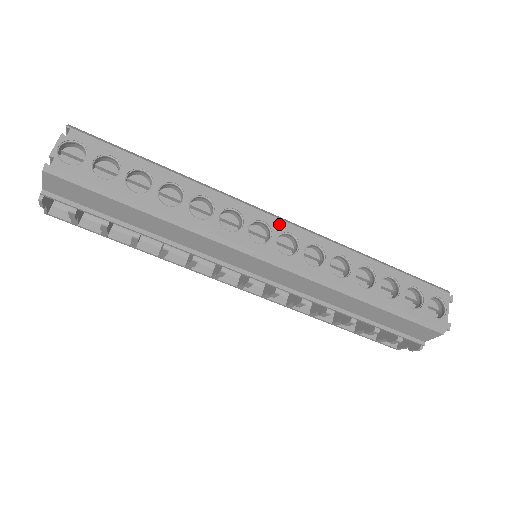
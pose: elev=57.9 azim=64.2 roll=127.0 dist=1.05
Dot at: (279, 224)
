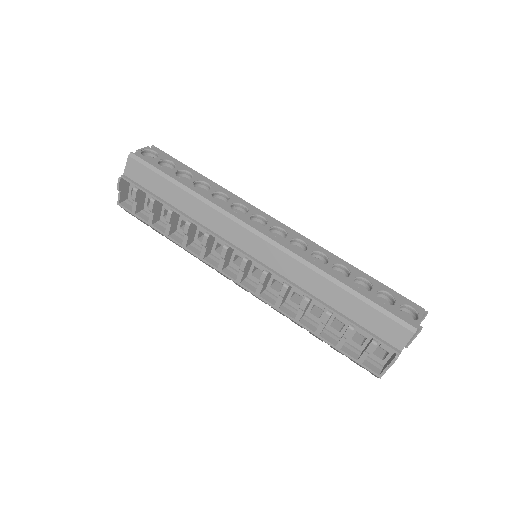
Dot at: (275, 222)
